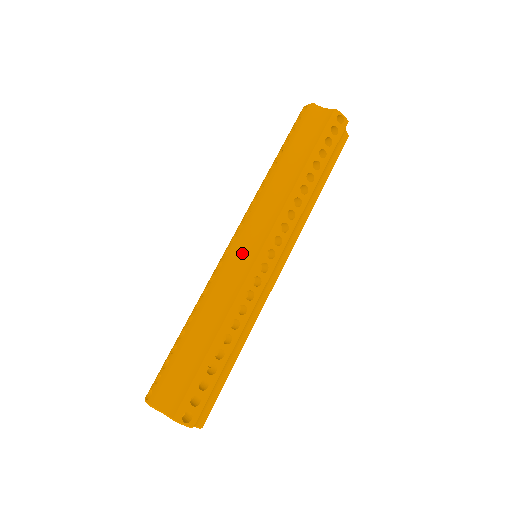
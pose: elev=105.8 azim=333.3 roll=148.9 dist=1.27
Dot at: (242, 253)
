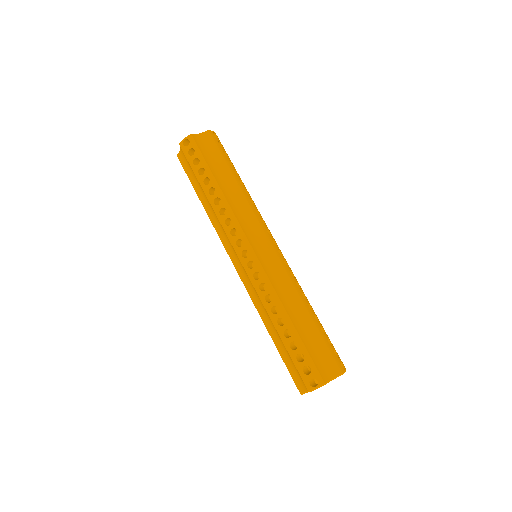
Dot at: (241, 271)
